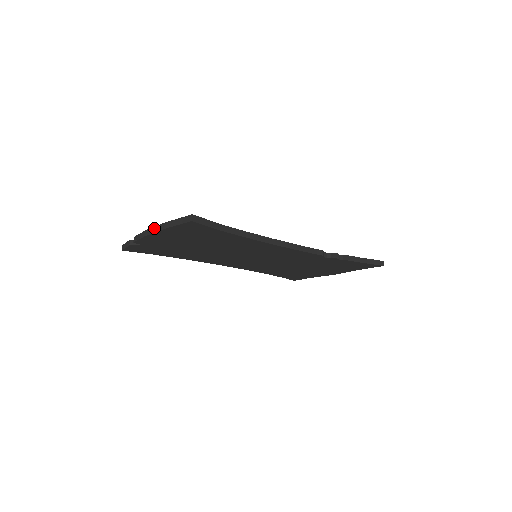
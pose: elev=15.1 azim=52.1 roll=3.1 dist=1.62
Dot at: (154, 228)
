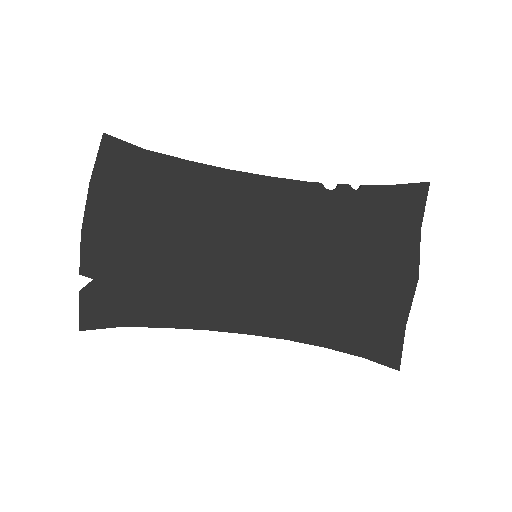
Dot at: (86, 208)
